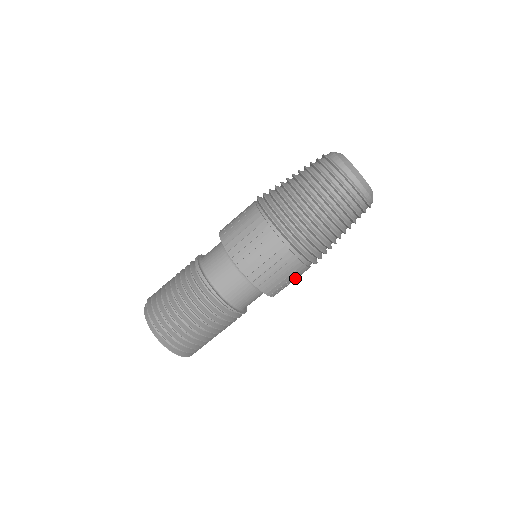
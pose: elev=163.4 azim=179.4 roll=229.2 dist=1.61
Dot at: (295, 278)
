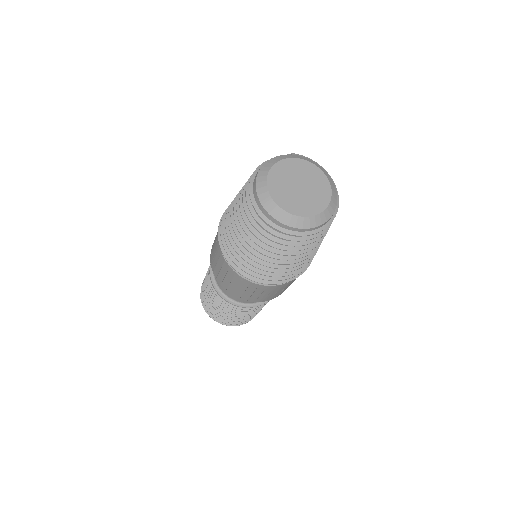
Dot at: (264, 292)
